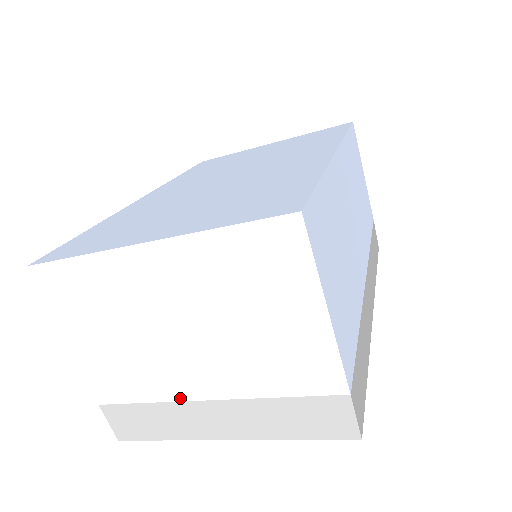
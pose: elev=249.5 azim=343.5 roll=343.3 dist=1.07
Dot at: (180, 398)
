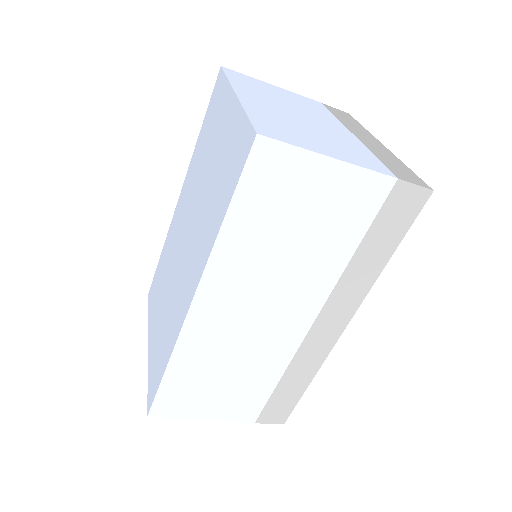
Dot at: occluded
